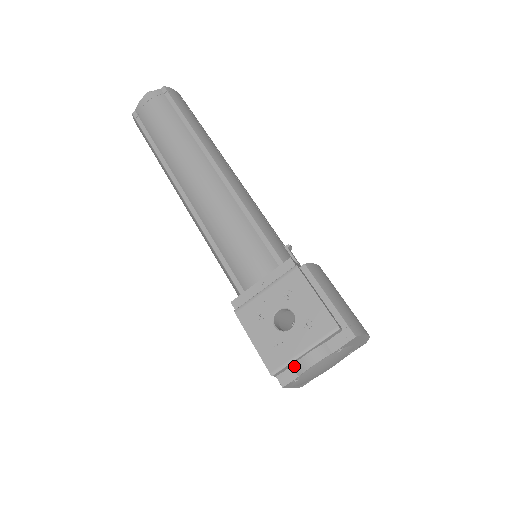
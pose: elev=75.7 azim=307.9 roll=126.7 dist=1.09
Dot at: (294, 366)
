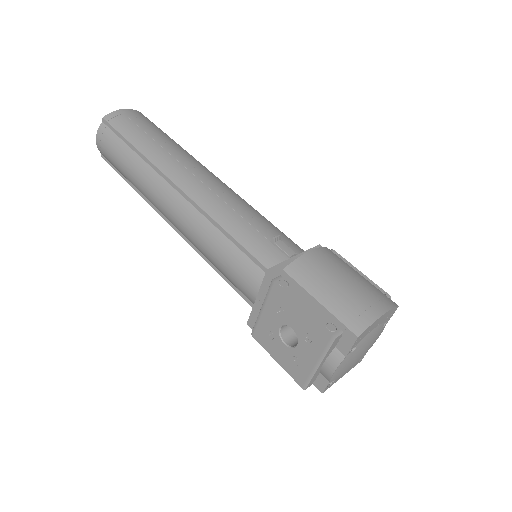
Dot at: (321, 374)
